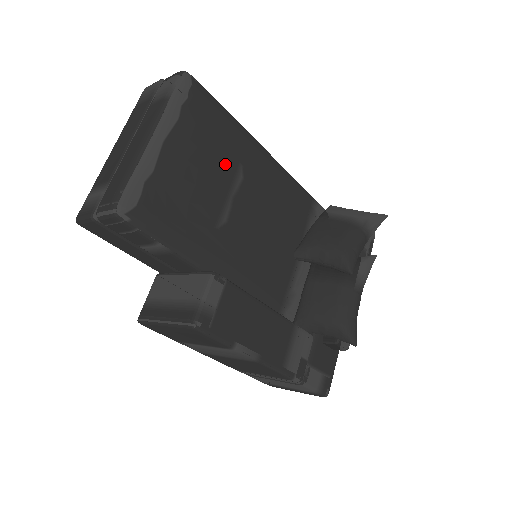
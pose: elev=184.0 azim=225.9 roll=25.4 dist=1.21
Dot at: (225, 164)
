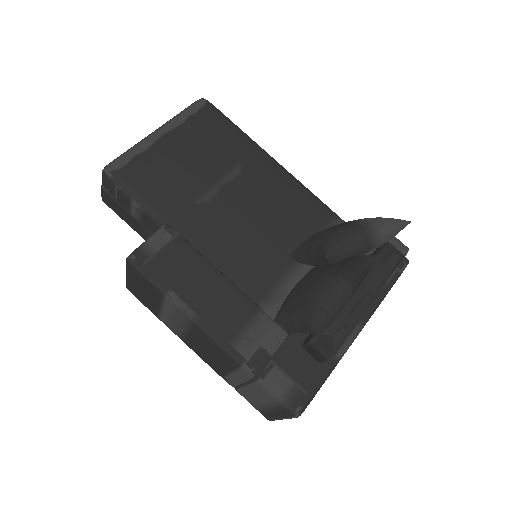
Dot at: (221, 160)
